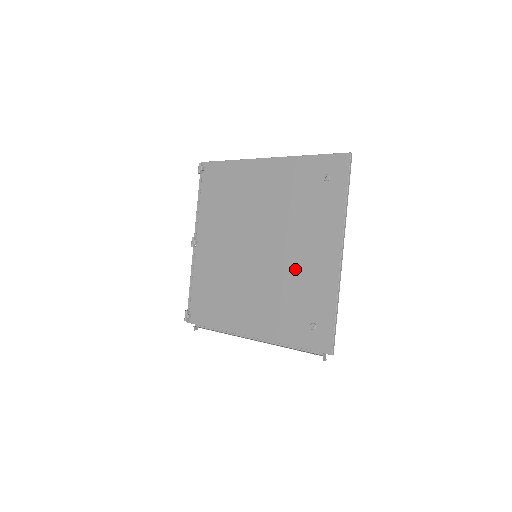
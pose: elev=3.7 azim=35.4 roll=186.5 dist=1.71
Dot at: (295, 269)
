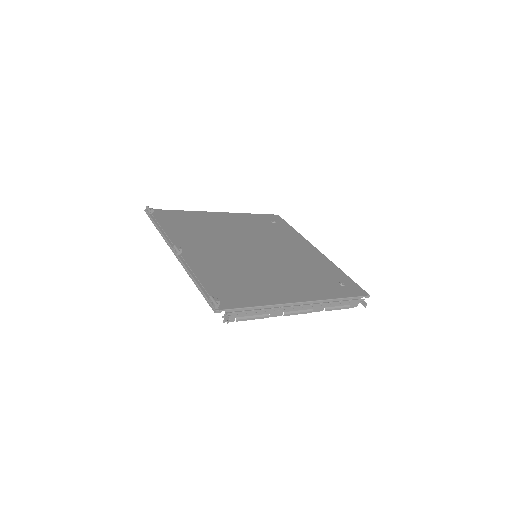
Dot at: (297, 259)
